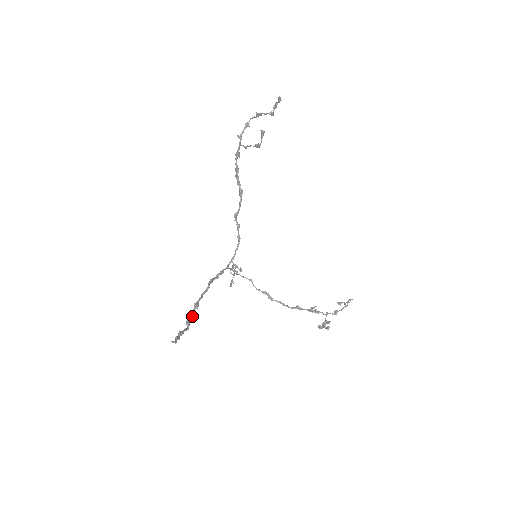
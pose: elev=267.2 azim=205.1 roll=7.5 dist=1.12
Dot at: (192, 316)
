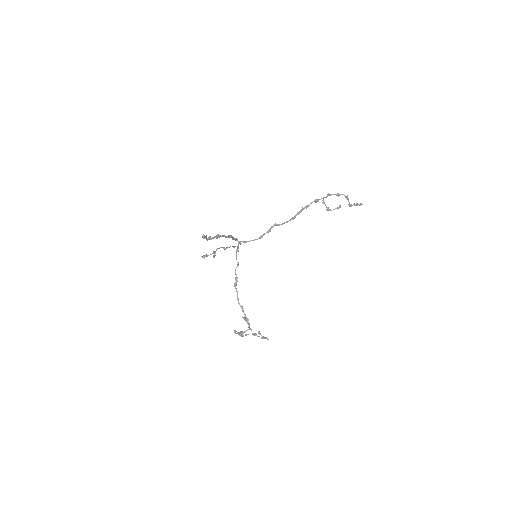
Dot at: (213, 238)
